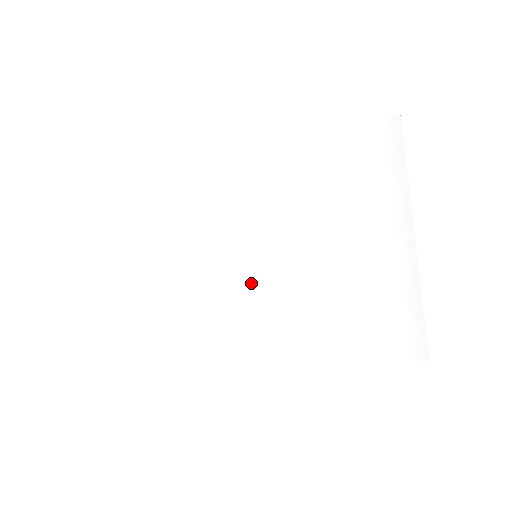
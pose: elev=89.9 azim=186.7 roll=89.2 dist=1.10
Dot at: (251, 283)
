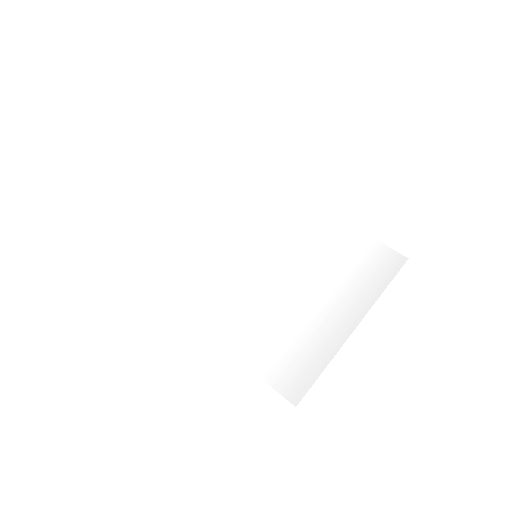
Dot at: (239, 266)
